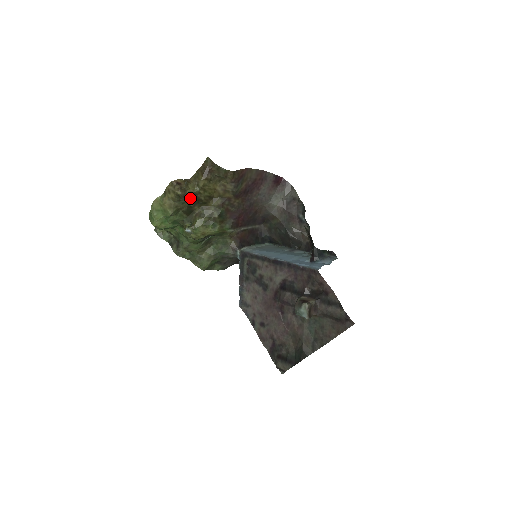
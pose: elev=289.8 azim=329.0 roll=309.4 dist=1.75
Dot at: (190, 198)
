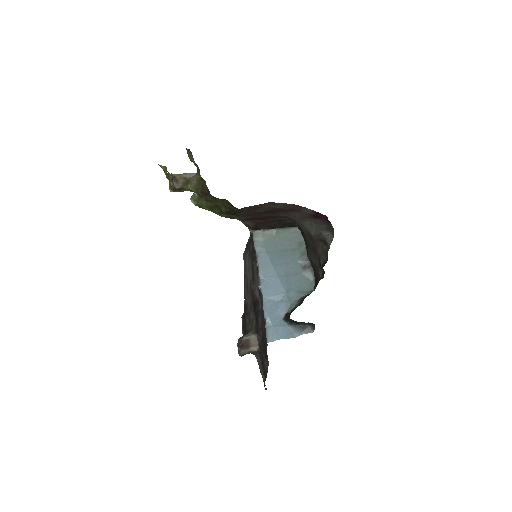
Dot at: occluded
